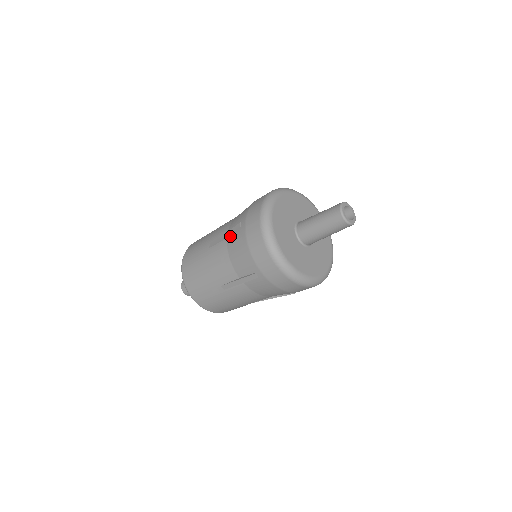
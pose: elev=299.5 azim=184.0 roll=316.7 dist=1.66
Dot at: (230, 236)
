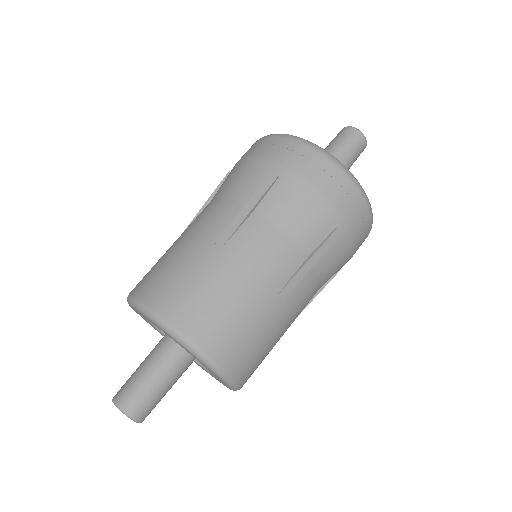
Dot at: (261, 202)
